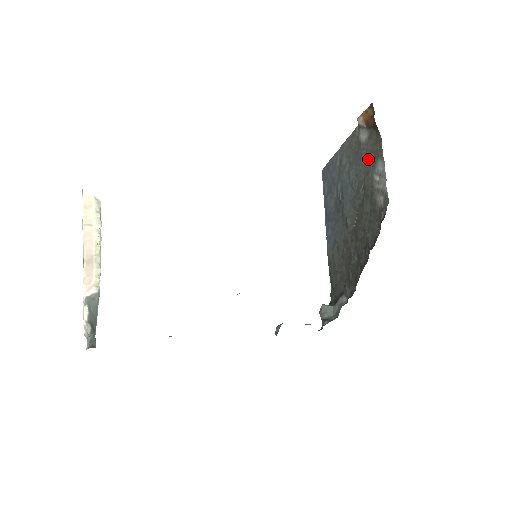
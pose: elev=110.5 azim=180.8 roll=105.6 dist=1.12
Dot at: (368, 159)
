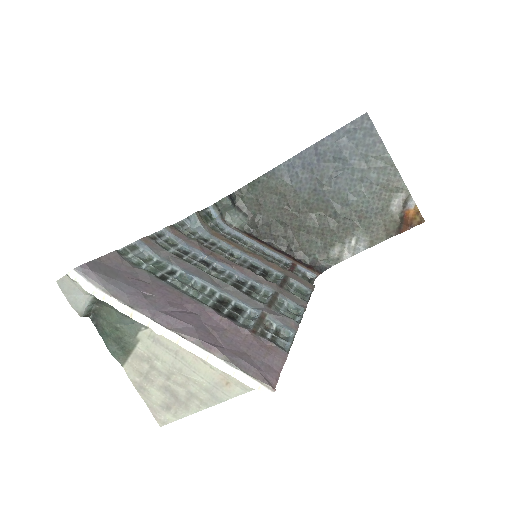
Dot at: (372, 222)
